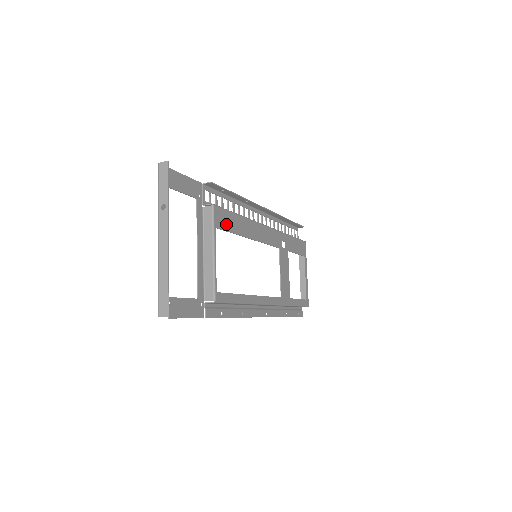
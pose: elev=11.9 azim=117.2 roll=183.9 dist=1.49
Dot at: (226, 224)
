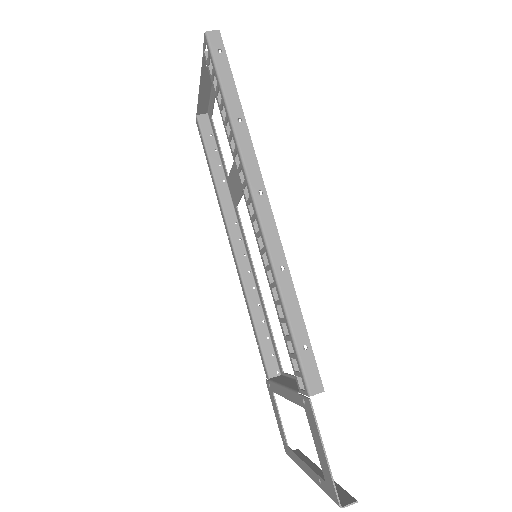
Dot at: occluded
